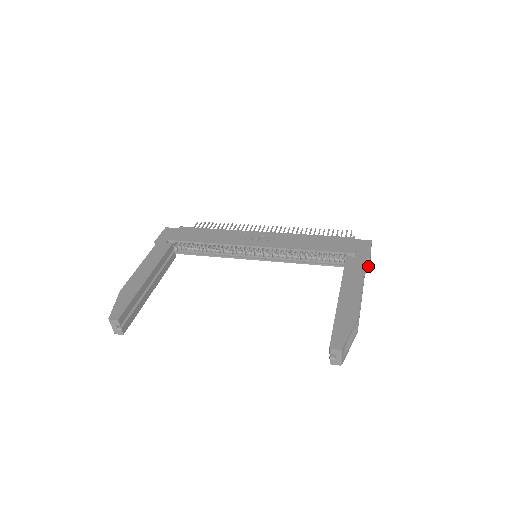
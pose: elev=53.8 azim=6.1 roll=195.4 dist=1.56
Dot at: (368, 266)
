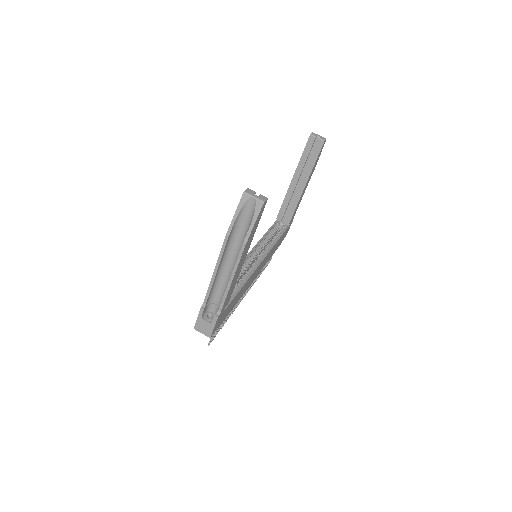
Dot at: occluded
